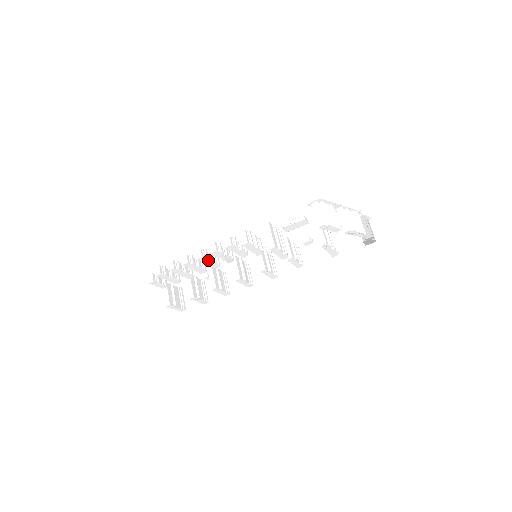
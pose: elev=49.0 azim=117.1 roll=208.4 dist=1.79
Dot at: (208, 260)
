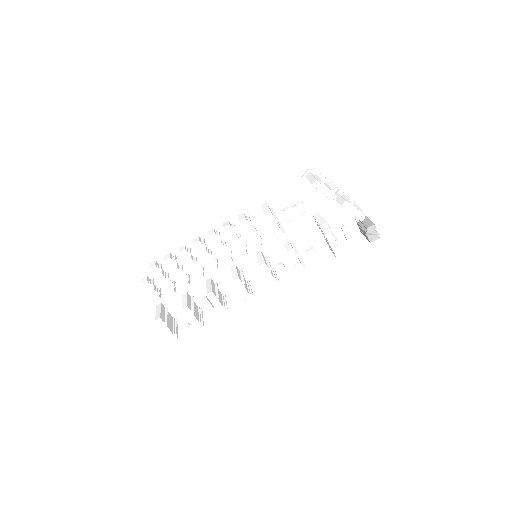
Dot at: (205, 250)
